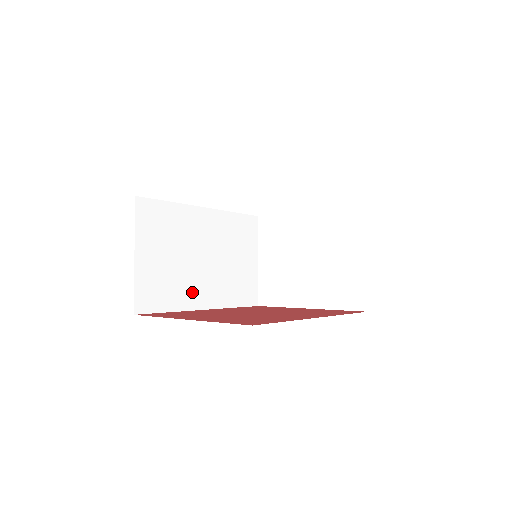
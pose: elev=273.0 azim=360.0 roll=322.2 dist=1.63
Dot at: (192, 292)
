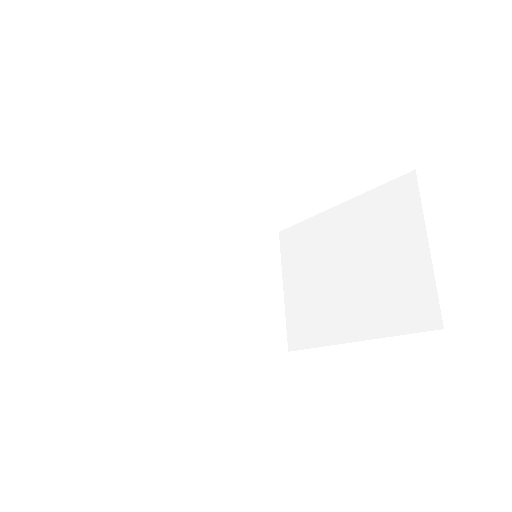
Dot at: (179, 325)
